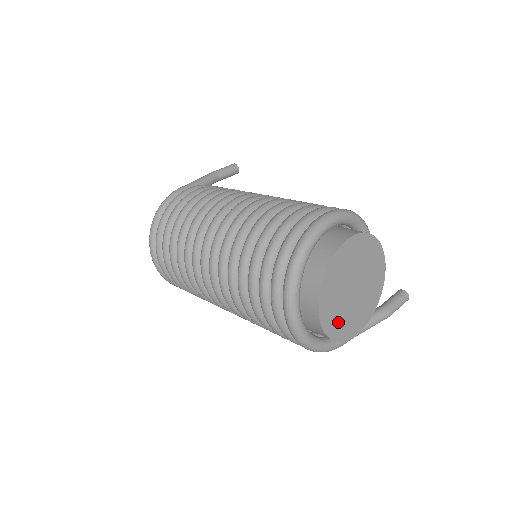
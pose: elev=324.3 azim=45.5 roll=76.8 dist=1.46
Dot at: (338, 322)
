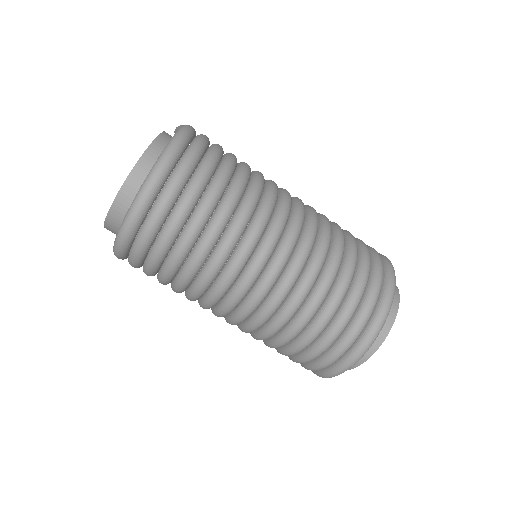
Dot at: occluded
